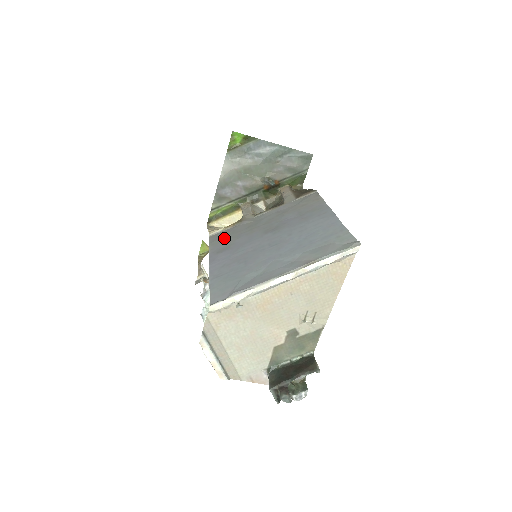
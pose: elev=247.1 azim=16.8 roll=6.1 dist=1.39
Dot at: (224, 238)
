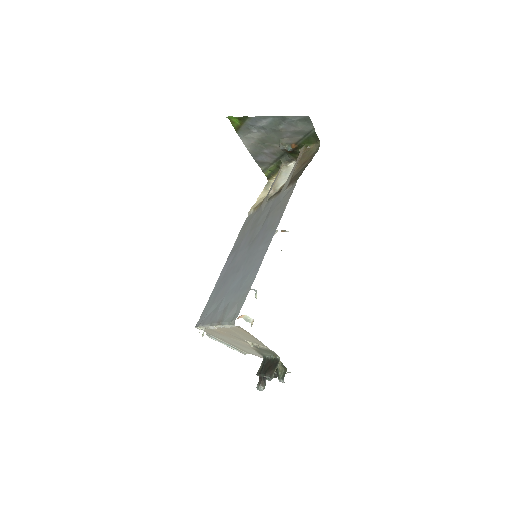
Dot at: (244, 229)
